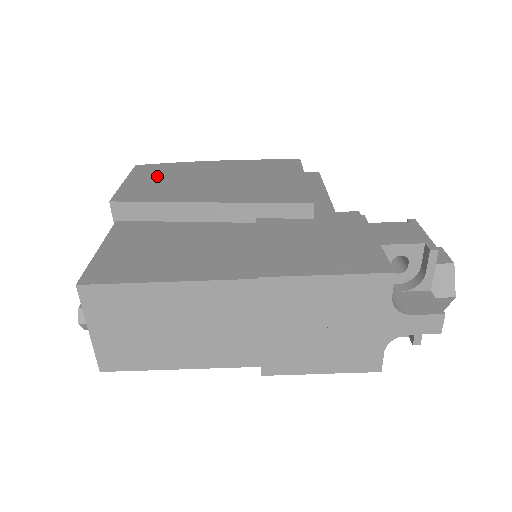
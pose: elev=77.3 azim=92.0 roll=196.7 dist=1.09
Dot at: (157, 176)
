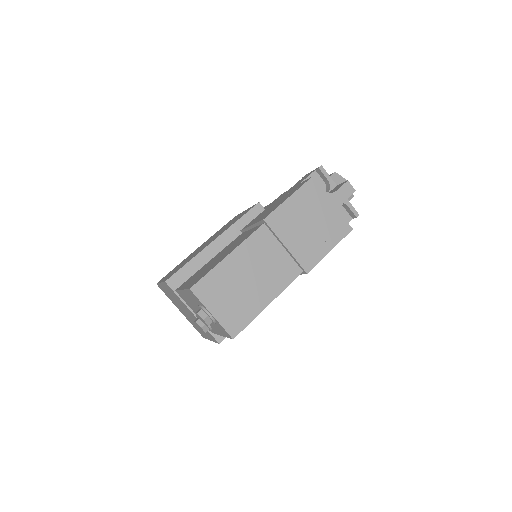
Dot at: occluded
